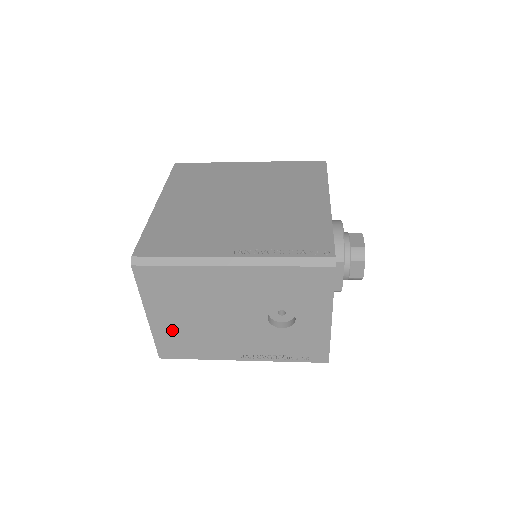
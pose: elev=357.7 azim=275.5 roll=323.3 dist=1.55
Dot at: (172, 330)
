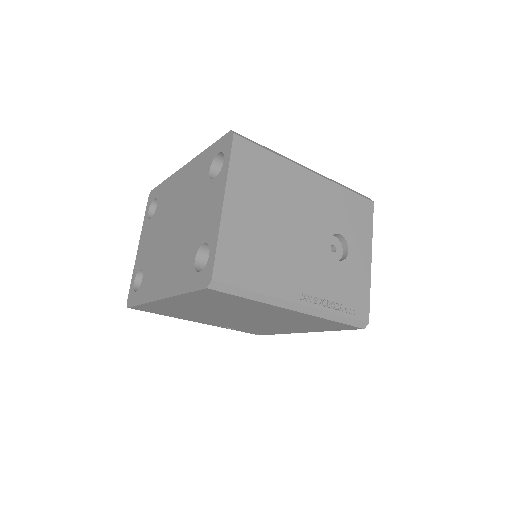
Dot at: (242, 233)
